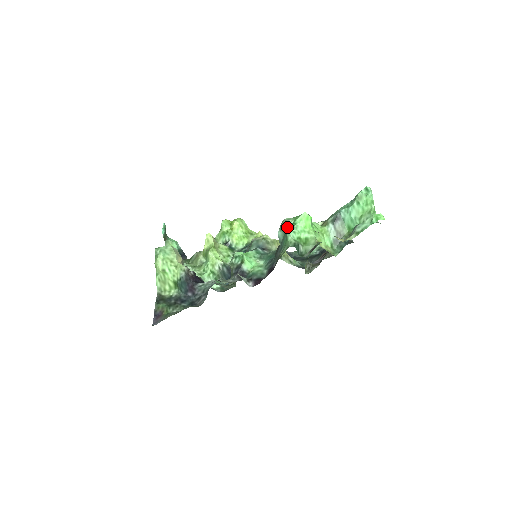
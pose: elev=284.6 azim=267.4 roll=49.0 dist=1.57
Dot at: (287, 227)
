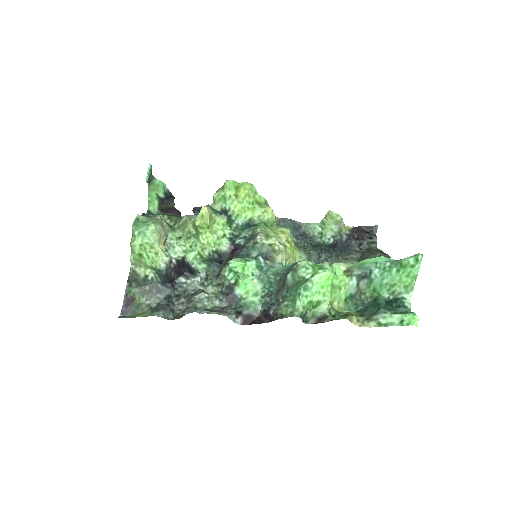
Dot at: (300, 279)
